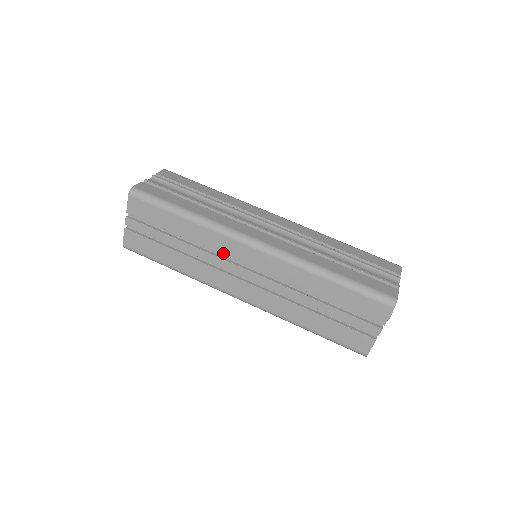
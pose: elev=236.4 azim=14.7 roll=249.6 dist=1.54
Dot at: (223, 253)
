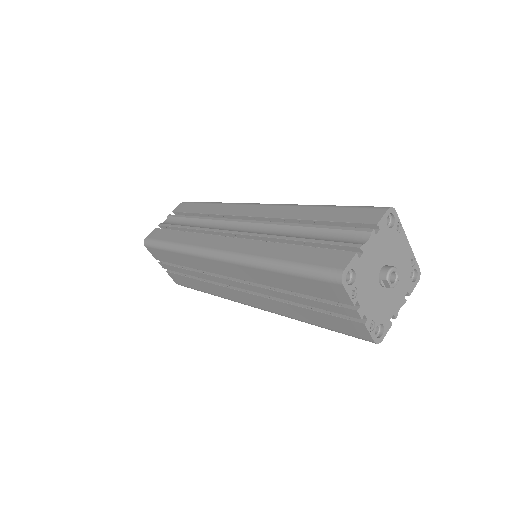
Dot at: (210, 271)
